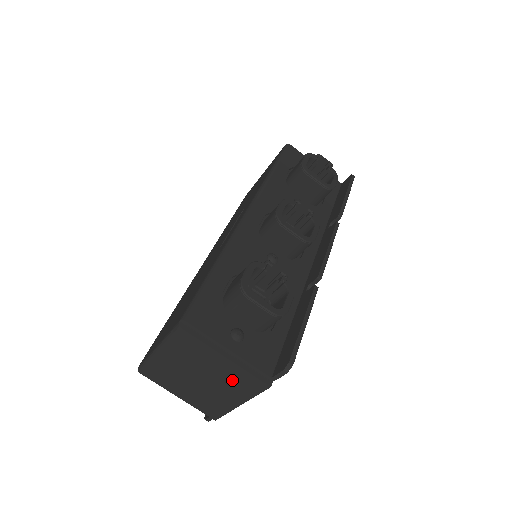
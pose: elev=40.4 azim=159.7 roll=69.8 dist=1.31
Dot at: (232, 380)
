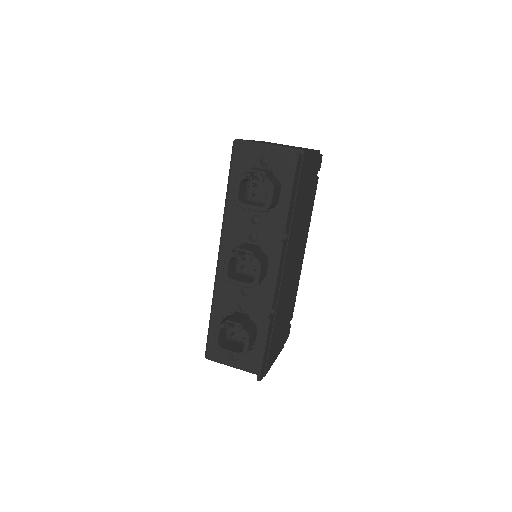
Dot at: occluded
